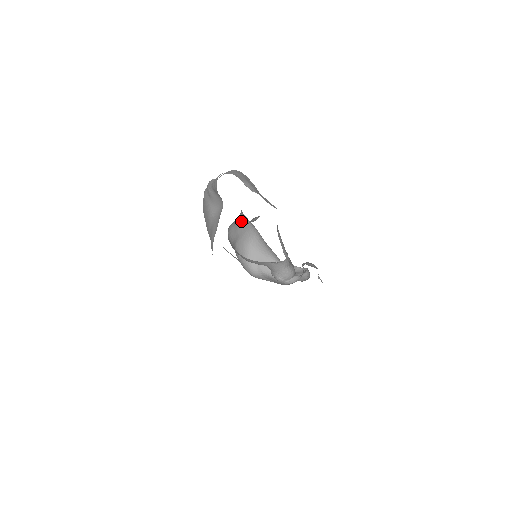
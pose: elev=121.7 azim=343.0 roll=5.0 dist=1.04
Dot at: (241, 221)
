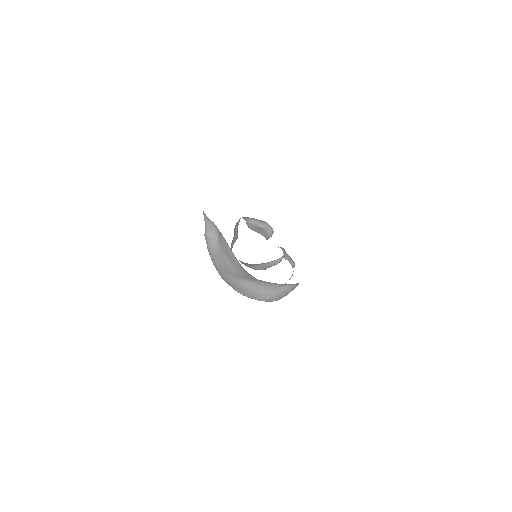
Dot at: occluded
